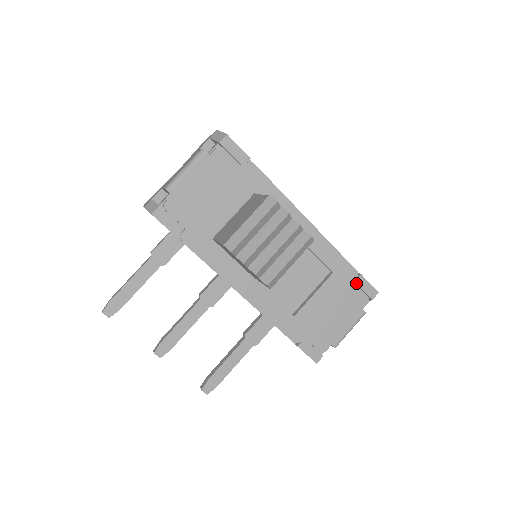
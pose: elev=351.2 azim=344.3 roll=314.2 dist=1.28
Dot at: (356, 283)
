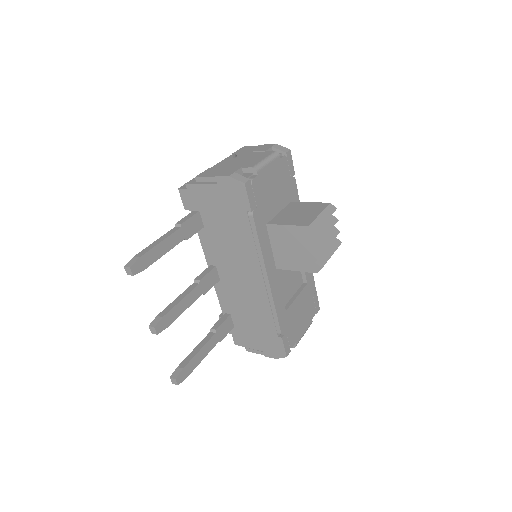
Dot at: (314, 297)
